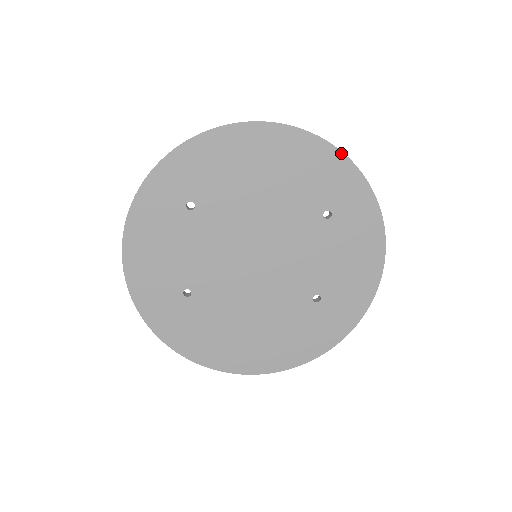
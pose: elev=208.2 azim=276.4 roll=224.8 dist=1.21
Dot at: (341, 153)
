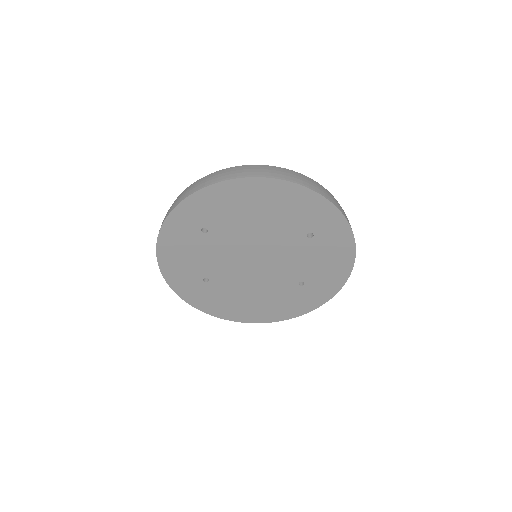
Dot at: (322, 197)
